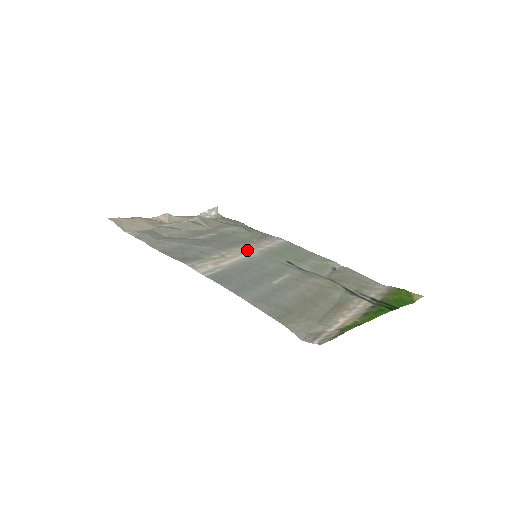
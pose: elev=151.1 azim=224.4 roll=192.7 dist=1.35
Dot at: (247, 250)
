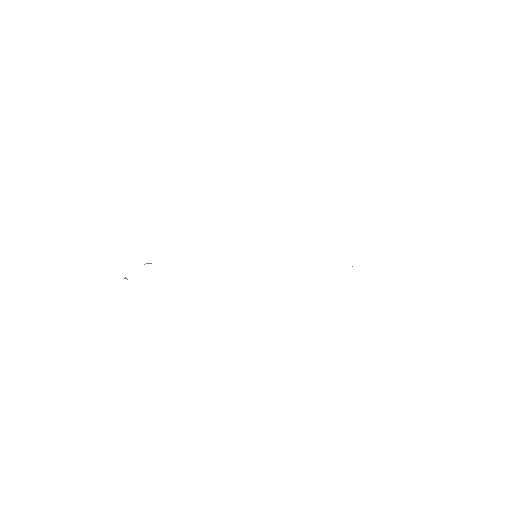
Dot at: occluded
